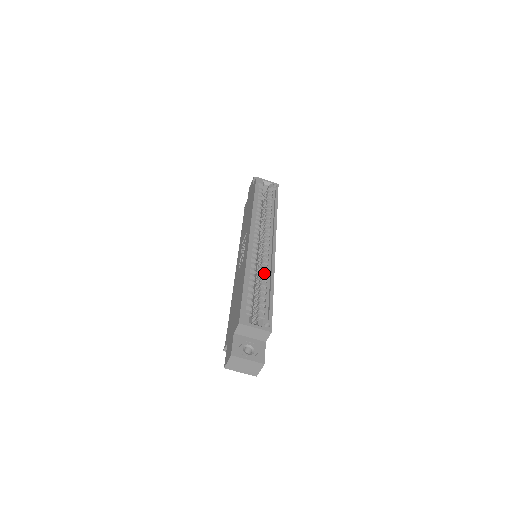
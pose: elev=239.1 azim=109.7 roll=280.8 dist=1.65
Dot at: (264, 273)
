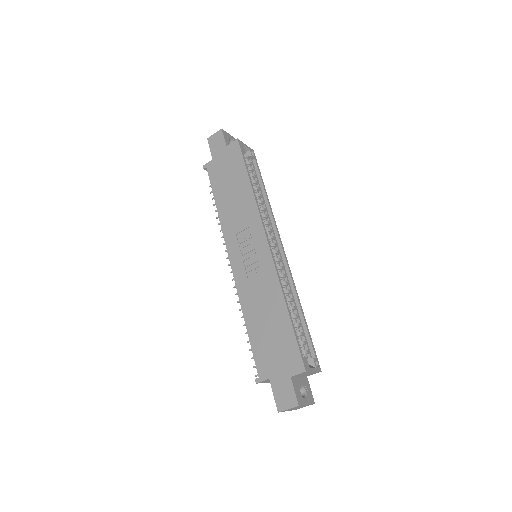
Dot at: (289, 292)
